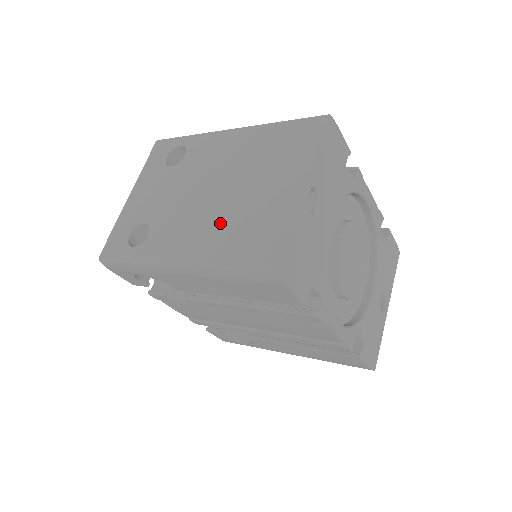
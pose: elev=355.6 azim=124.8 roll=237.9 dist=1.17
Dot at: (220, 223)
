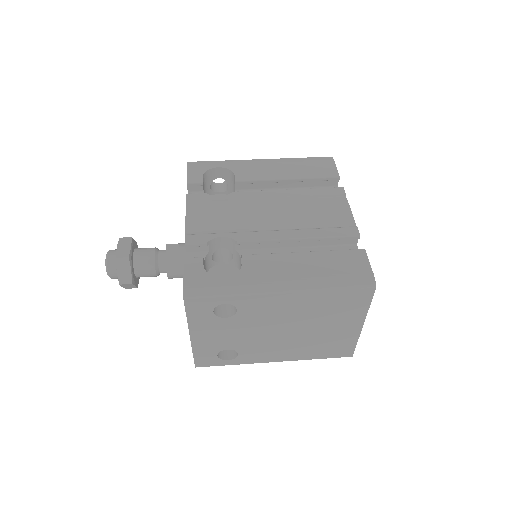
Dot at: (303, 345)
